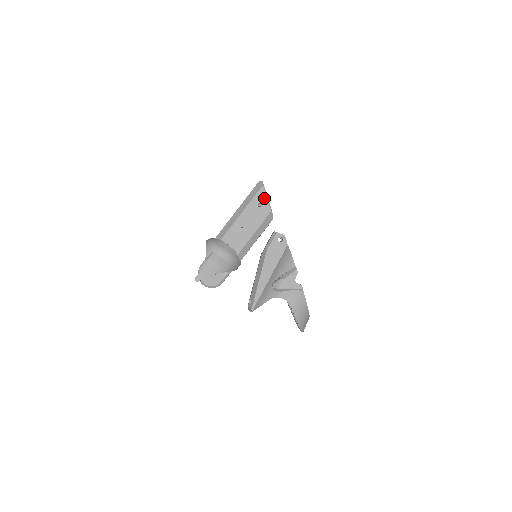
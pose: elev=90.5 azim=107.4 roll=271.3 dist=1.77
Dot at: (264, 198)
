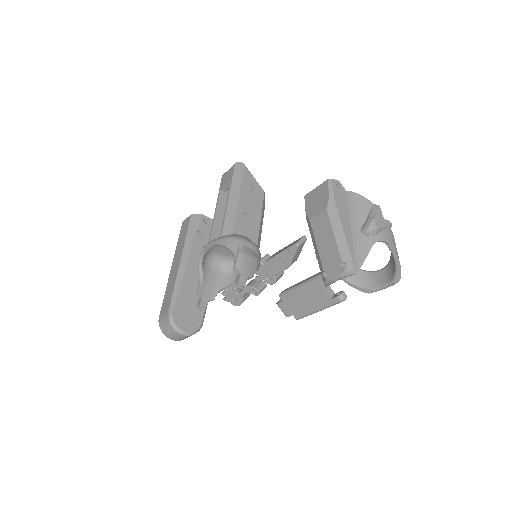
Dot at: (252, 178)
